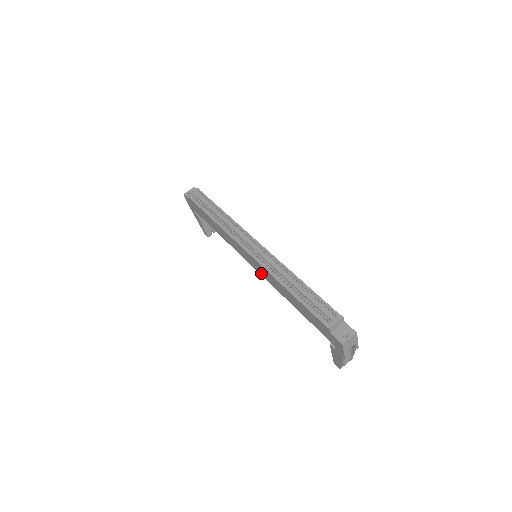
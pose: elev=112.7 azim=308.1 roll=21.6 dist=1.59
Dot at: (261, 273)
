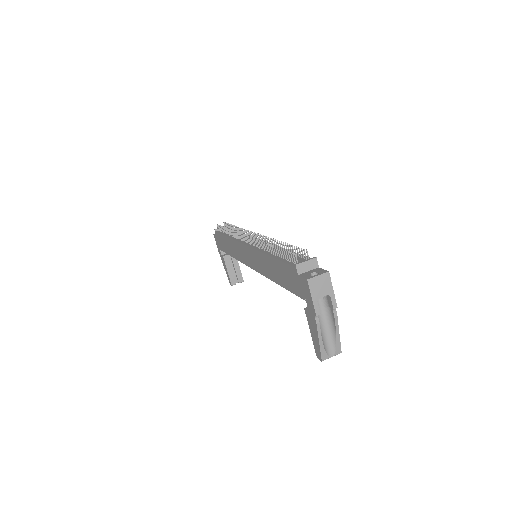
Dot at: (255, 267)
